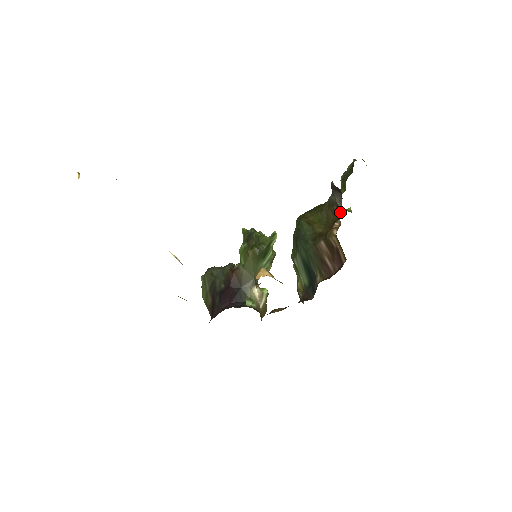
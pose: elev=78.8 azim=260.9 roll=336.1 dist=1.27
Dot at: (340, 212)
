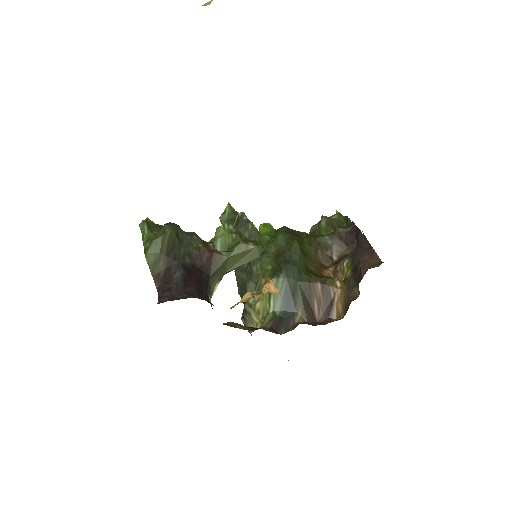
Dot at: (333, 261)
